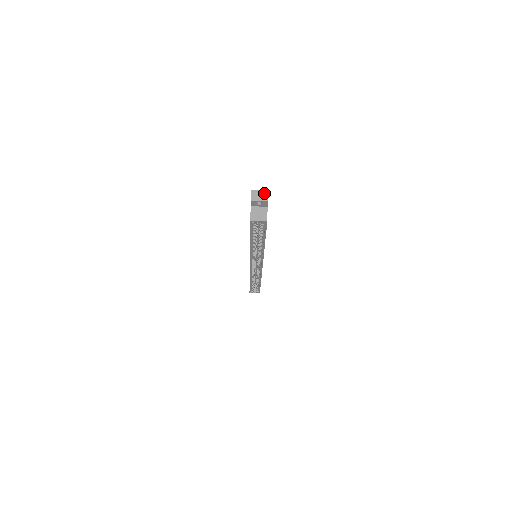
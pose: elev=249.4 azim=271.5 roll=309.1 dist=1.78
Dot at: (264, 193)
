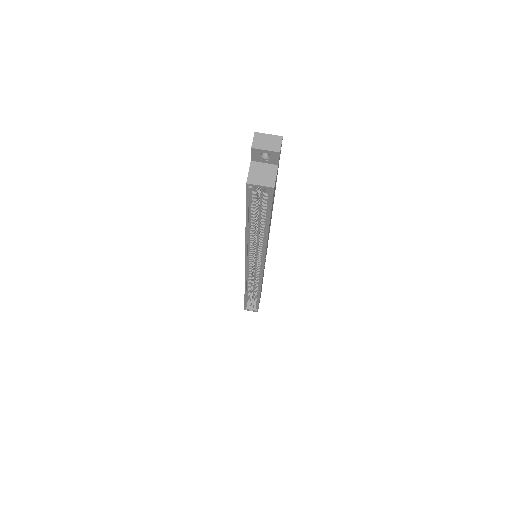
Dot at: (275, 139)
